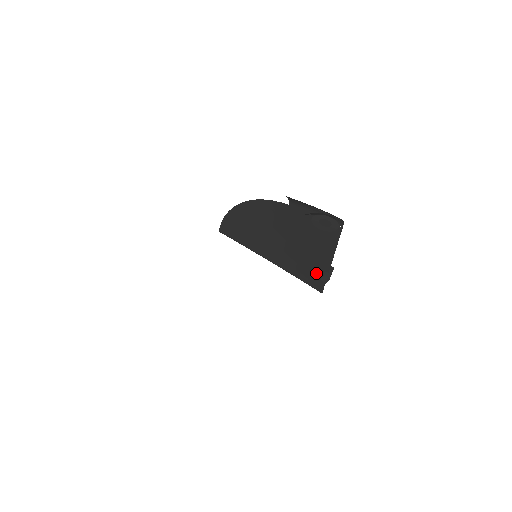
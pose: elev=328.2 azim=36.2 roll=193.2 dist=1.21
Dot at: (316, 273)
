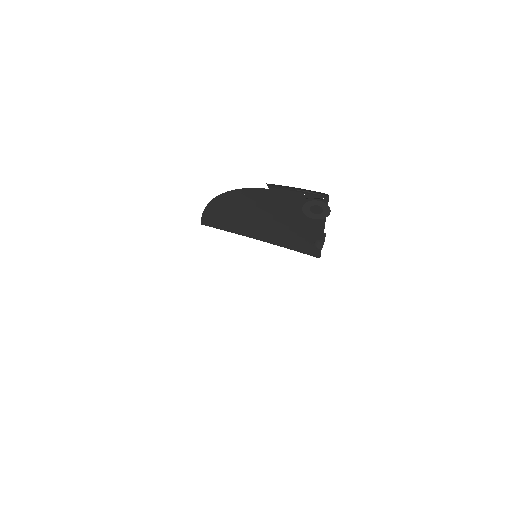
Dot at: (310, 243)
